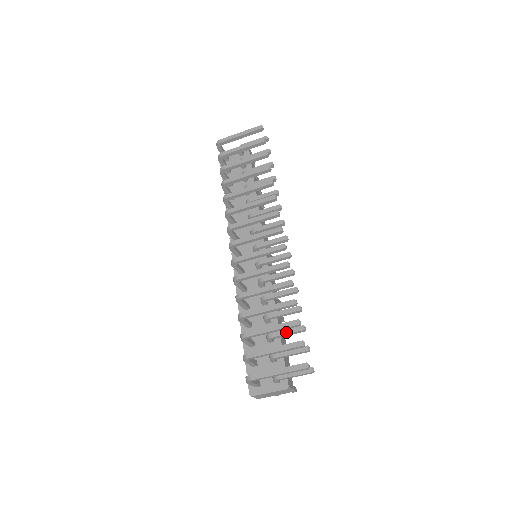
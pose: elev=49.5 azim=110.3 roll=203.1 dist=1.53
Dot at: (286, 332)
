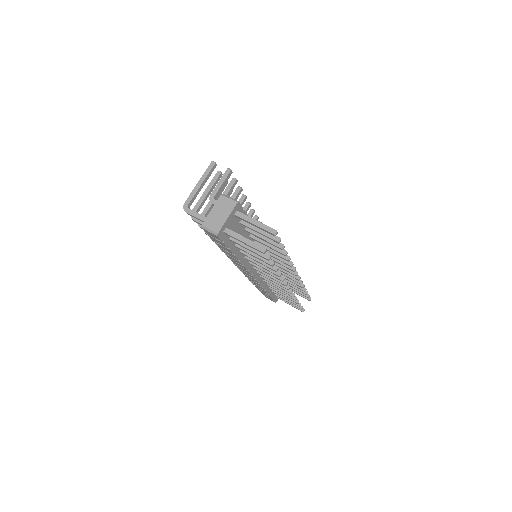
Dot at: occluded
